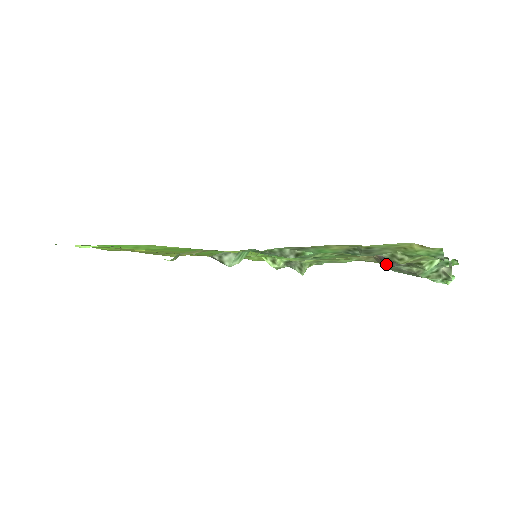
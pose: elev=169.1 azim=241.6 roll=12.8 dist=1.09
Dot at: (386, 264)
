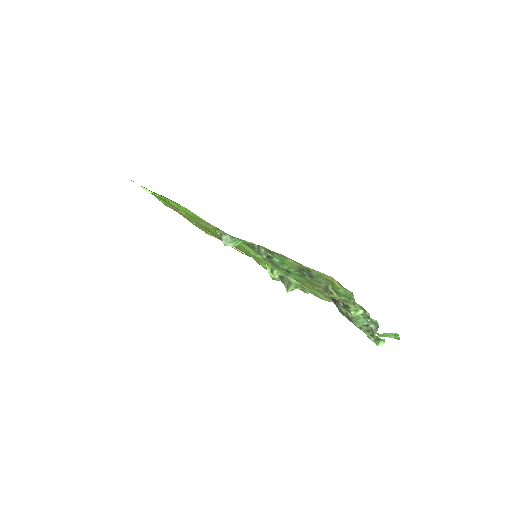
Dot at: (334, 302)
